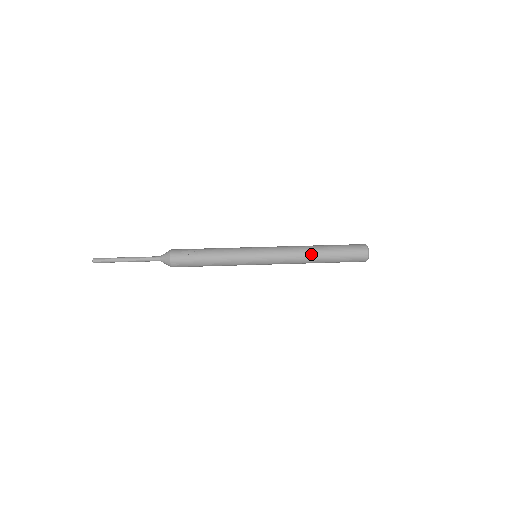
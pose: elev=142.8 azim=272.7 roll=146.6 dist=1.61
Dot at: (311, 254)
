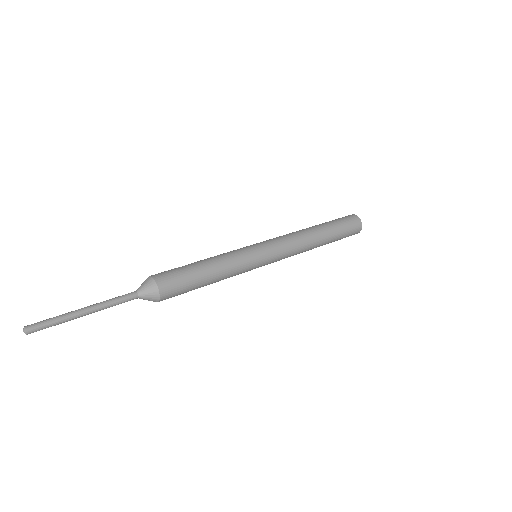
Dot at: (309, 229)
